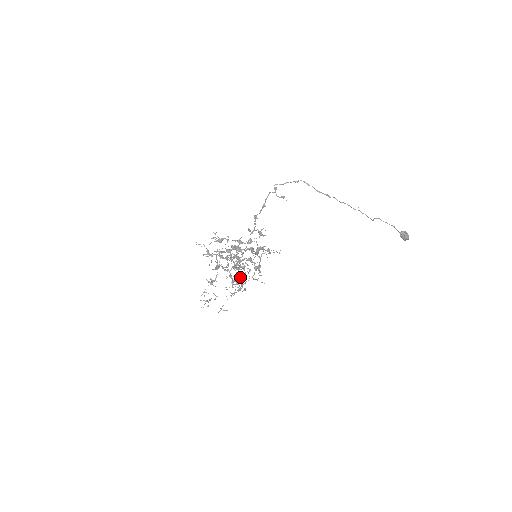
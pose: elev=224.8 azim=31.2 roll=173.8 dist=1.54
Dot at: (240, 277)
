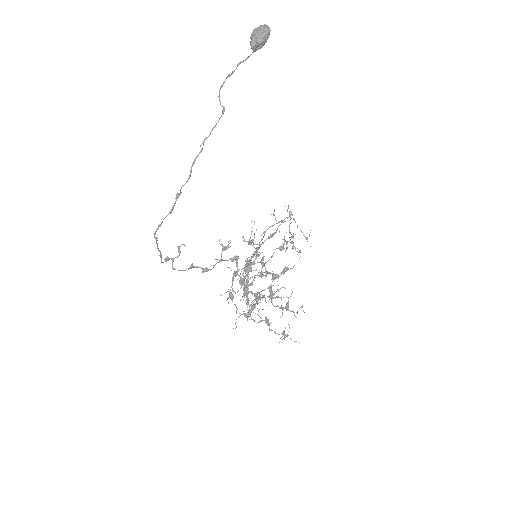
Dot at: (276, 248)
